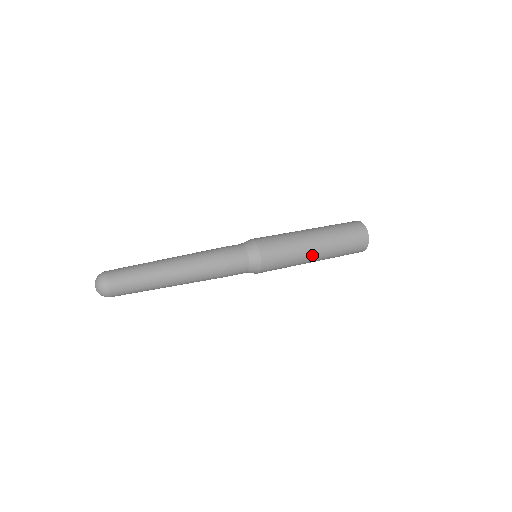
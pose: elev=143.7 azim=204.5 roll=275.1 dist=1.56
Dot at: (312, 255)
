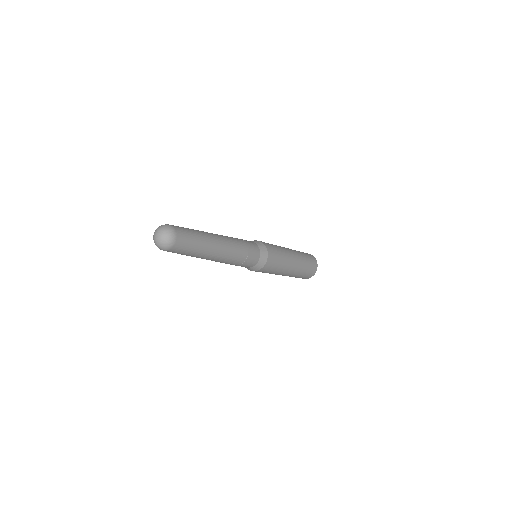
Dot at: occluded
